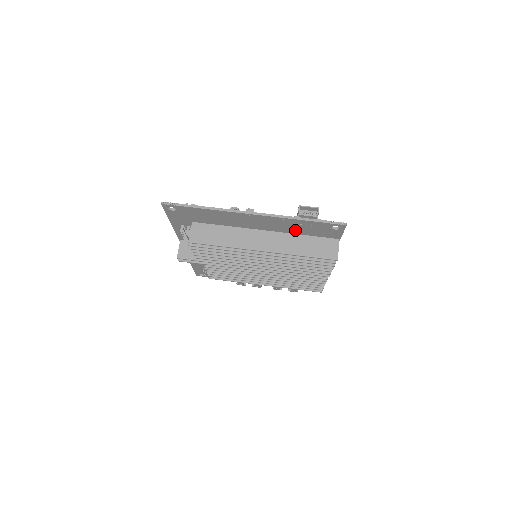
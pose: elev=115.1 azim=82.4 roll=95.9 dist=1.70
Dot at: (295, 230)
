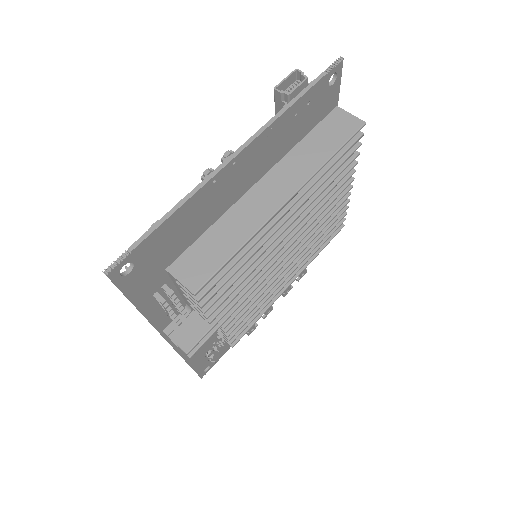
Dot at: (290, 139)
